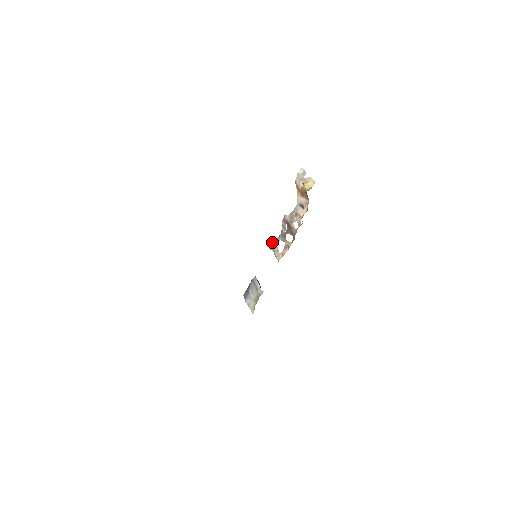
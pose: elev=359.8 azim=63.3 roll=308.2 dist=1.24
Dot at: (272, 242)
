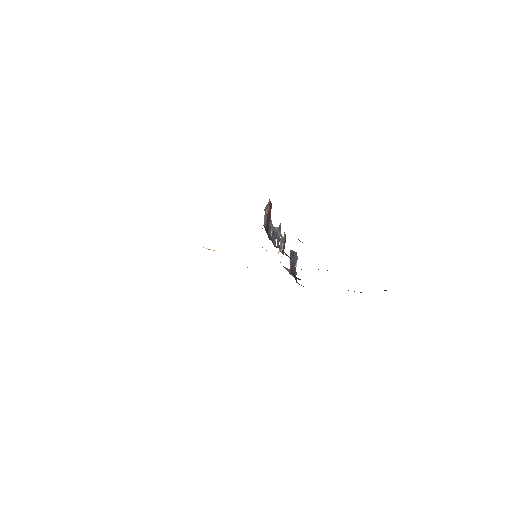
Dot at: (284, 237)
